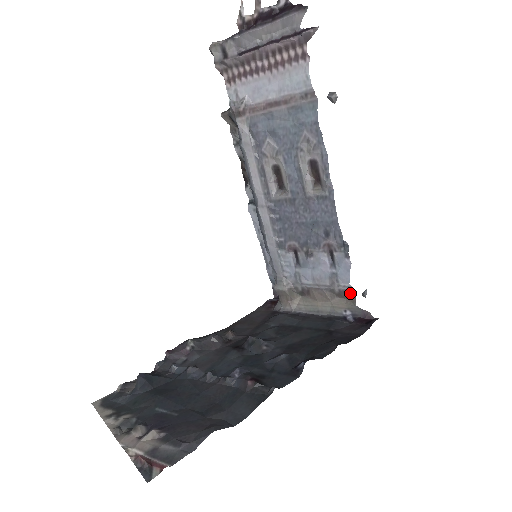
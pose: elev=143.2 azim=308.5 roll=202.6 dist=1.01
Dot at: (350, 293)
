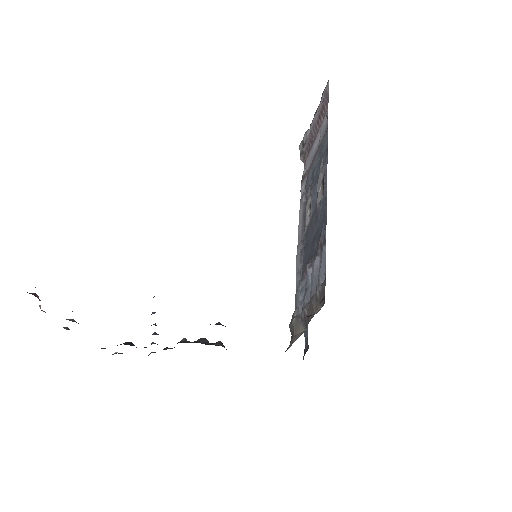
Dot at: (324, 288)
